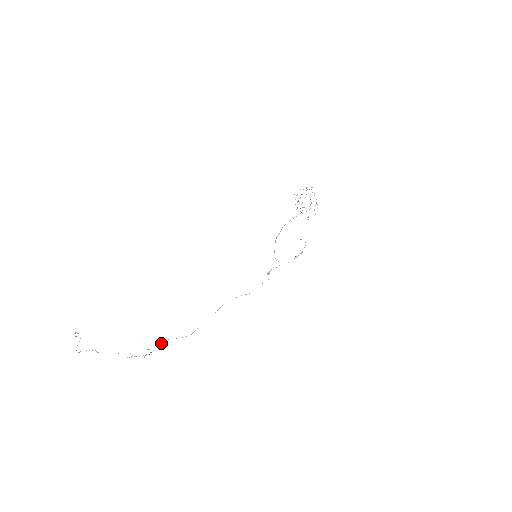
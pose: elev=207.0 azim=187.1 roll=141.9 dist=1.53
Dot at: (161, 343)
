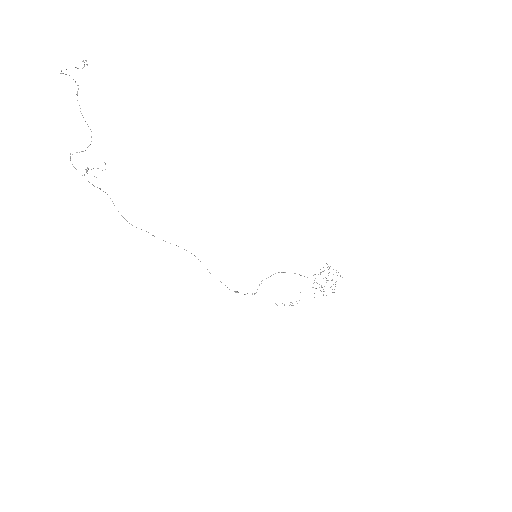
Dot at: occluded
